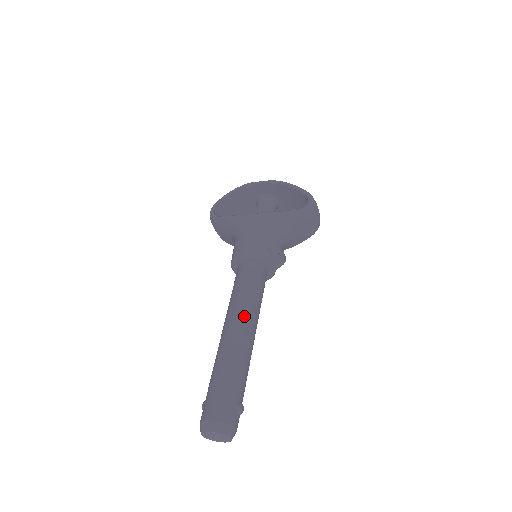
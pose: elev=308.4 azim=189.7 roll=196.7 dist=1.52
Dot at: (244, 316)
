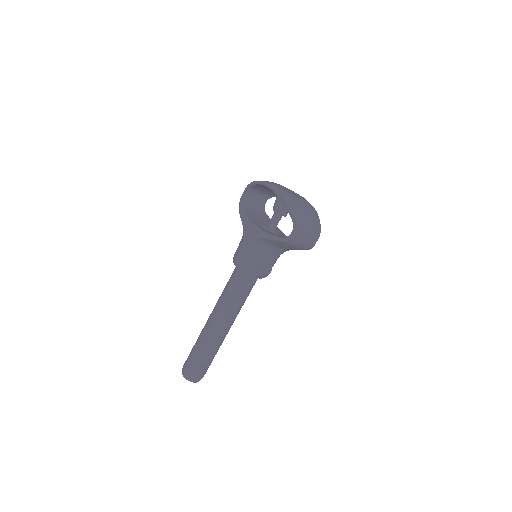
Dot at: (220, 313)
